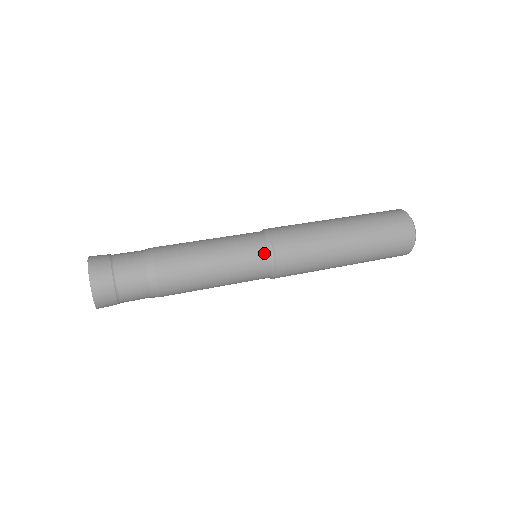
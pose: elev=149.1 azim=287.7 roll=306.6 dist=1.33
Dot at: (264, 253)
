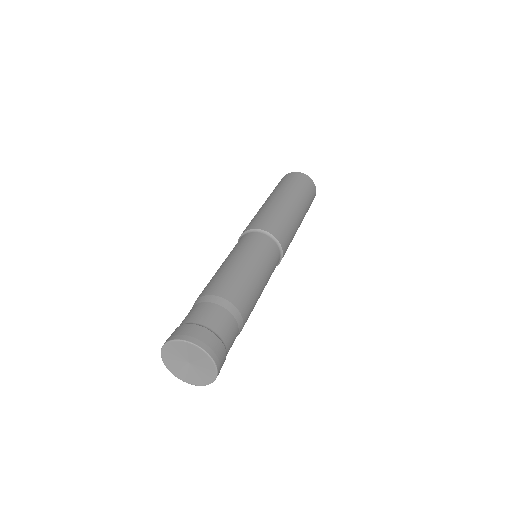
Dot at: (272, 244)
